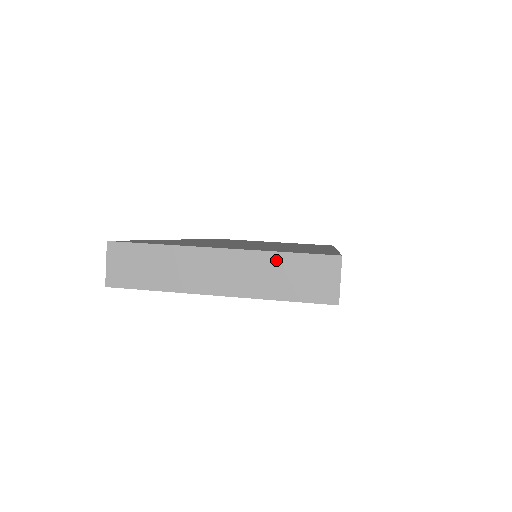
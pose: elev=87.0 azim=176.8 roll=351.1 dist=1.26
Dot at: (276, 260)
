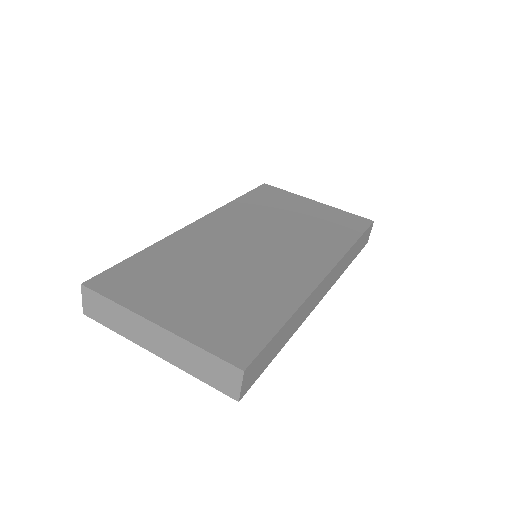
Dot at: (195, 351)
